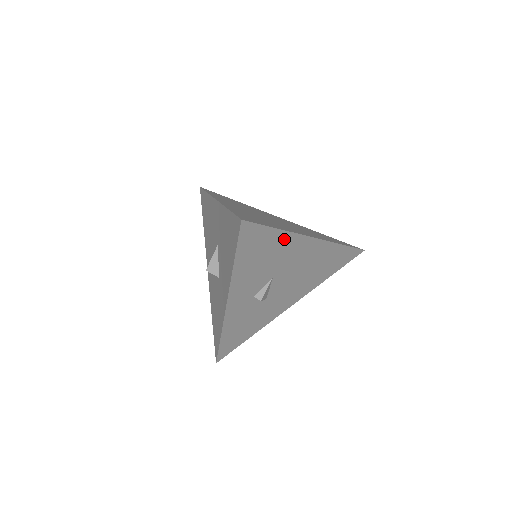
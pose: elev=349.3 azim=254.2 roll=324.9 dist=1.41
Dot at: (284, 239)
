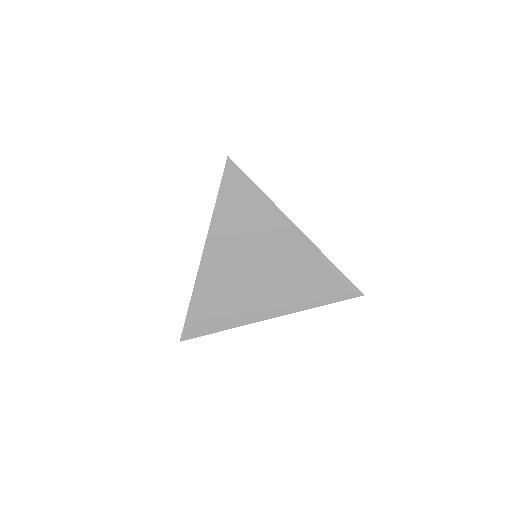
Dot at: occluded
